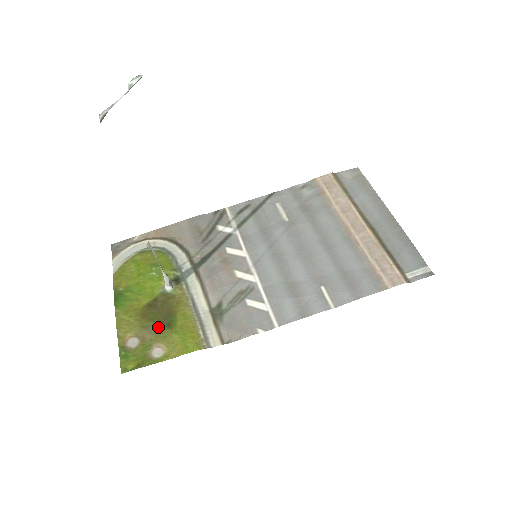
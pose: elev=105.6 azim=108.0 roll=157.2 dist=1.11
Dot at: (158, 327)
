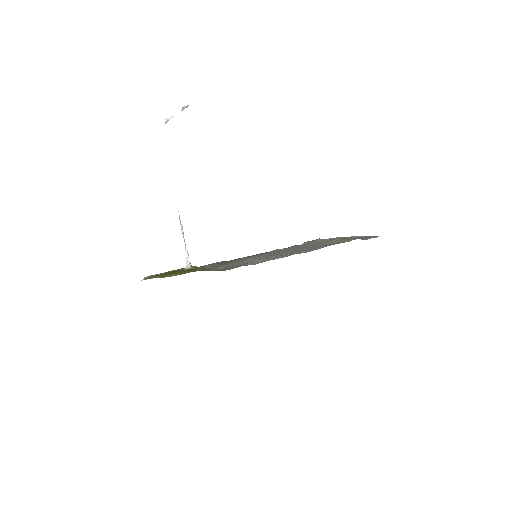
Dot at: (175, 272)
